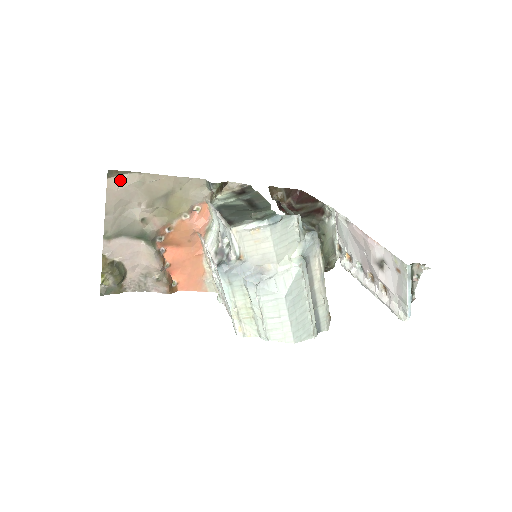
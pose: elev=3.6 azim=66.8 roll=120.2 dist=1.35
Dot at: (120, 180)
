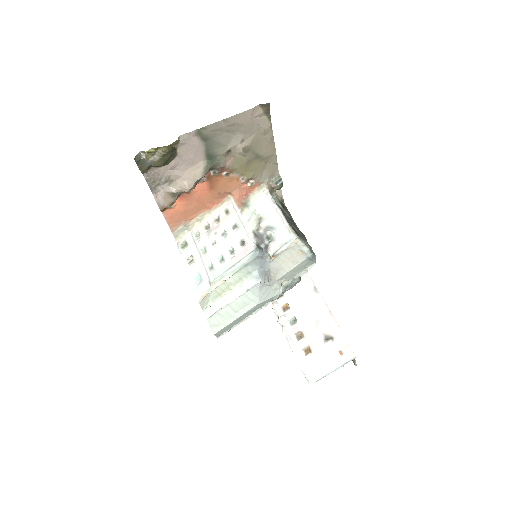
Dot at: (260, 115)
